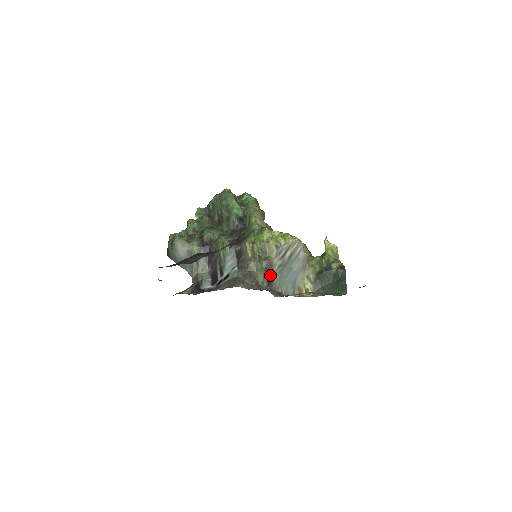
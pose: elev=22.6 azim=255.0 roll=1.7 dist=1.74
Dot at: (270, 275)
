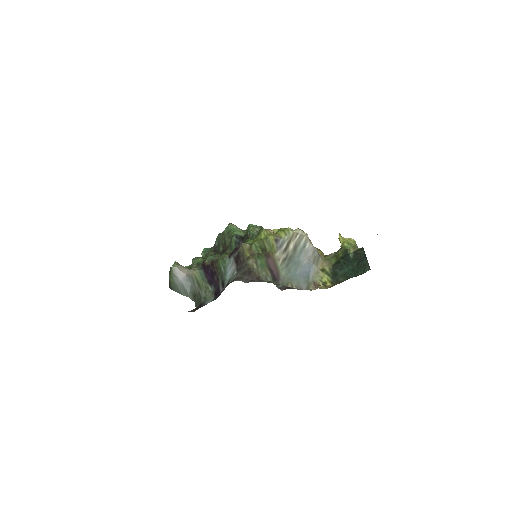
Dot at: (274, 271)
